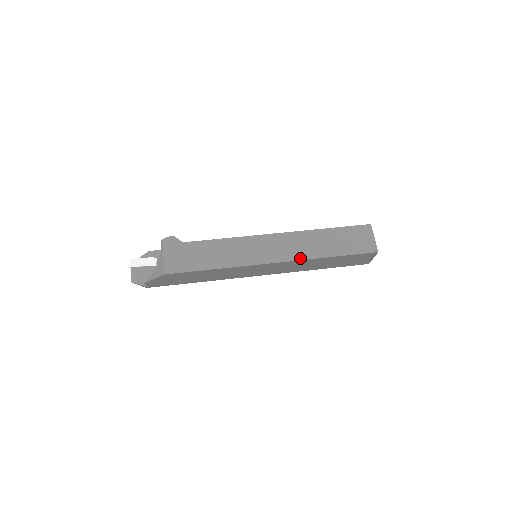
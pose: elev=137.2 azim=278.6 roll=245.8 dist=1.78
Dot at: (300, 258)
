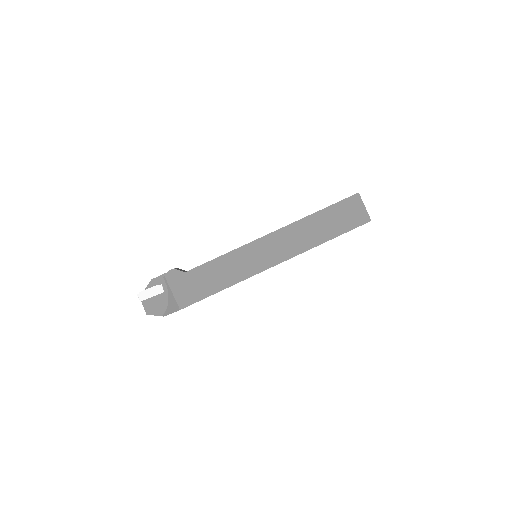
Dot at: (300, 252)
